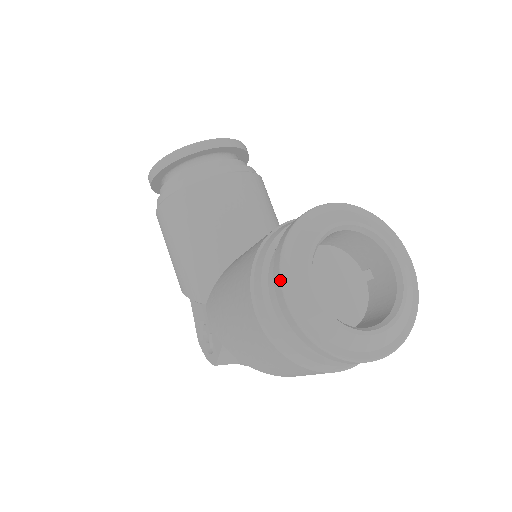
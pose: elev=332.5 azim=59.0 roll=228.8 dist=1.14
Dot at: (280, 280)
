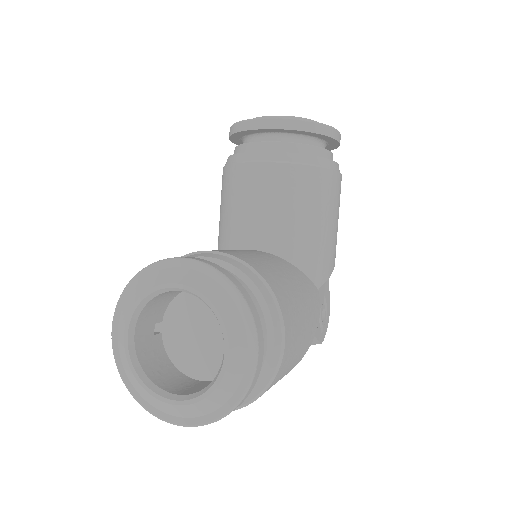
Dot at: (115, 310)
